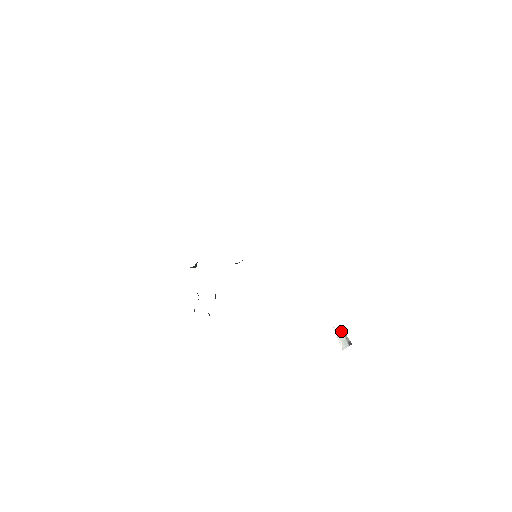
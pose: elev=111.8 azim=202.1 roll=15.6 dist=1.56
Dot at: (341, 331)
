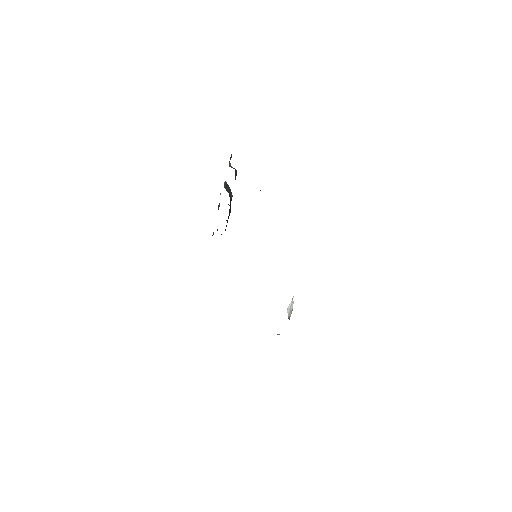
Dot at: (292, 306)
